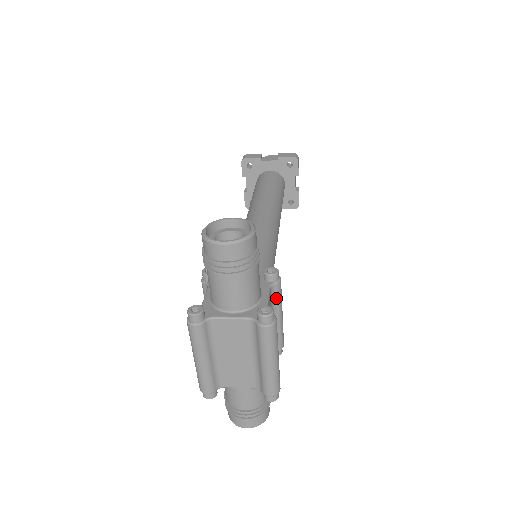
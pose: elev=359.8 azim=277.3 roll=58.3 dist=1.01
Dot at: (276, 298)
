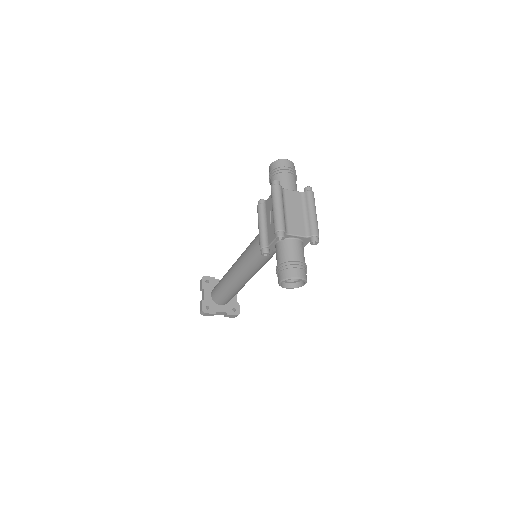
Dot at: occluded
